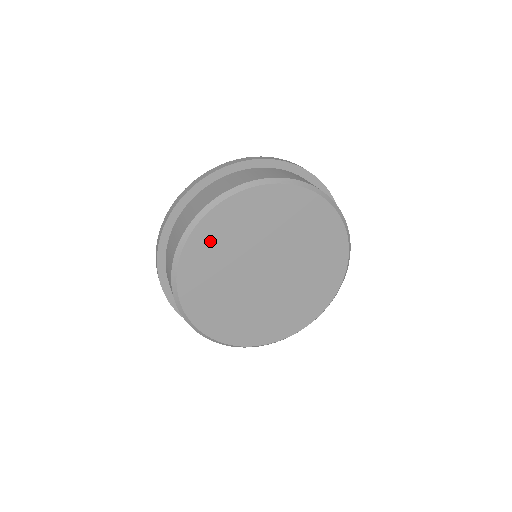
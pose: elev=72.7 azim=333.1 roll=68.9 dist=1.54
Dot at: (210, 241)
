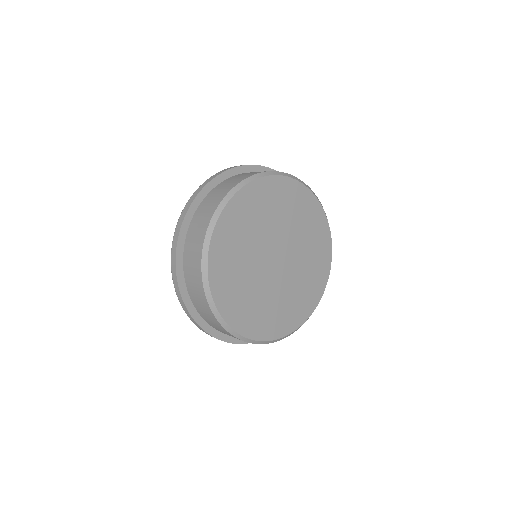
Dot at: (232, 299)
